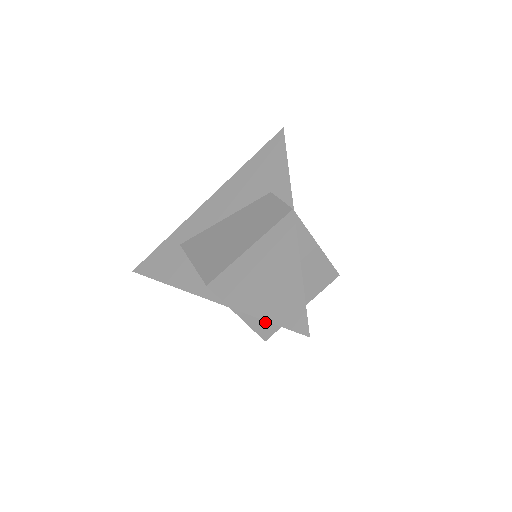
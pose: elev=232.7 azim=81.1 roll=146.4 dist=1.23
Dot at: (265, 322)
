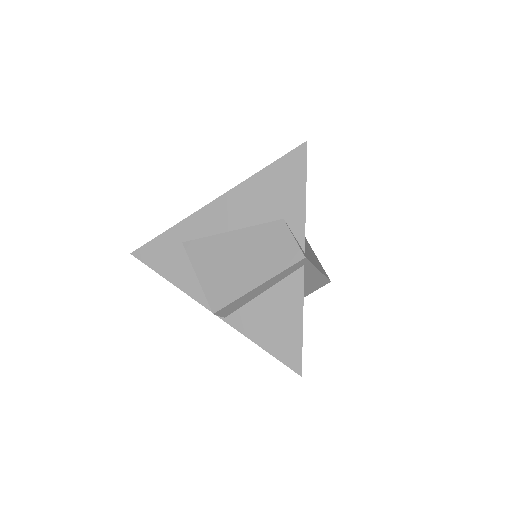
Dot at: occluded
